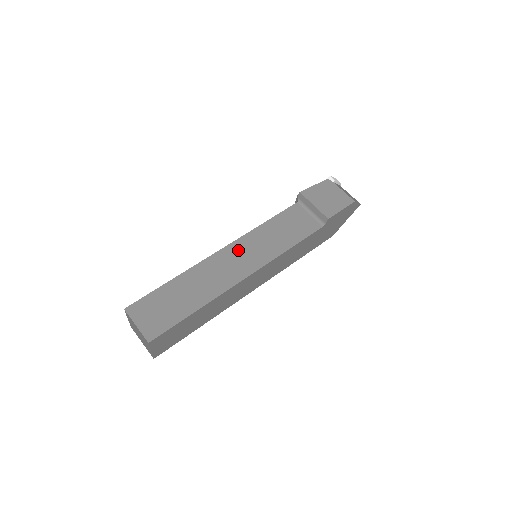
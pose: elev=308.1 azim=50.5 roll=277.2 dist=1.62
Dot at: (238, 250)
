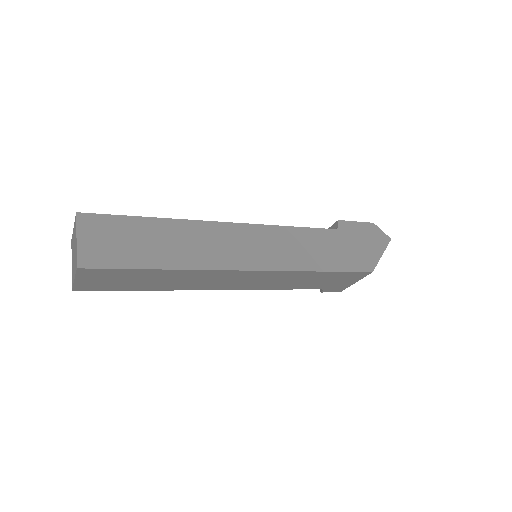
Dot at: occluded
